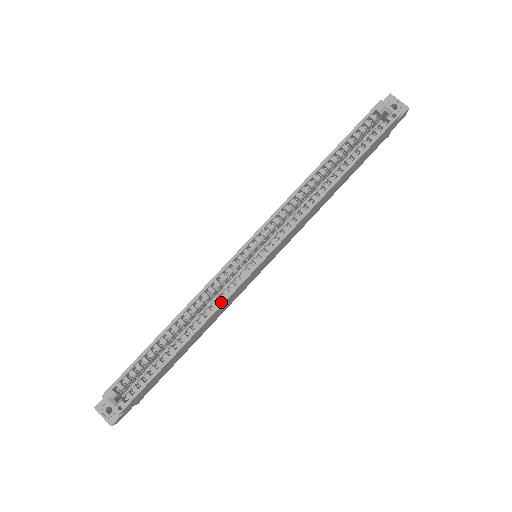
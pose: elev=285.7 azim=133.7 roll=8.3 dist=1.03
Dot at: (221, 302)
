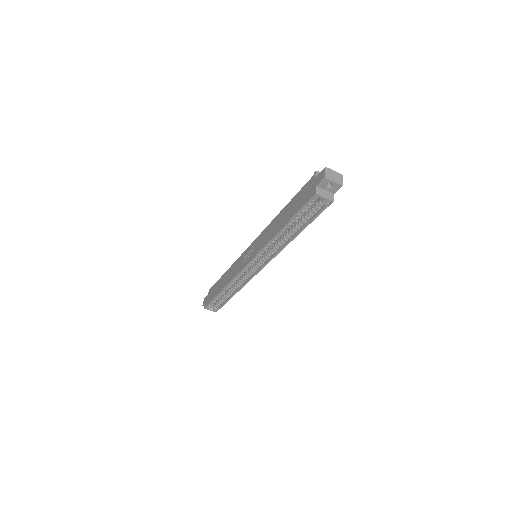
Dot at: (245, 284)
